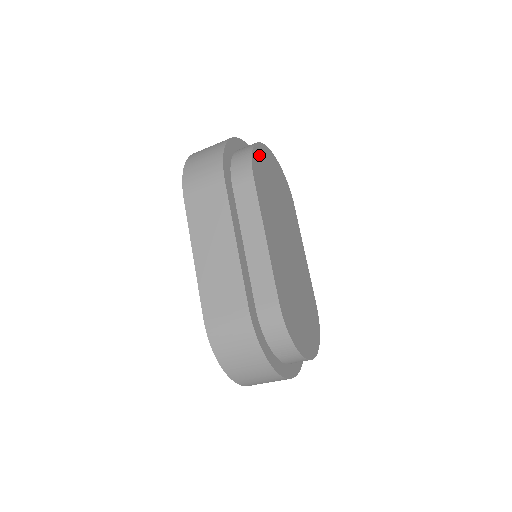
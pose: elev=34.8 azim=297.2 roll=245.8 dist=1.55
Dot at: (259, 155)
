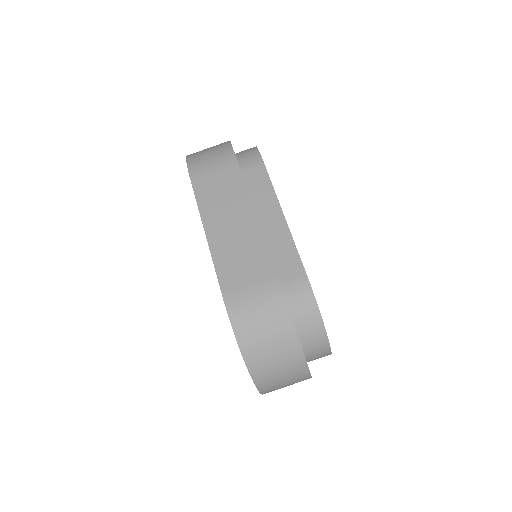
Dot at: occluded
